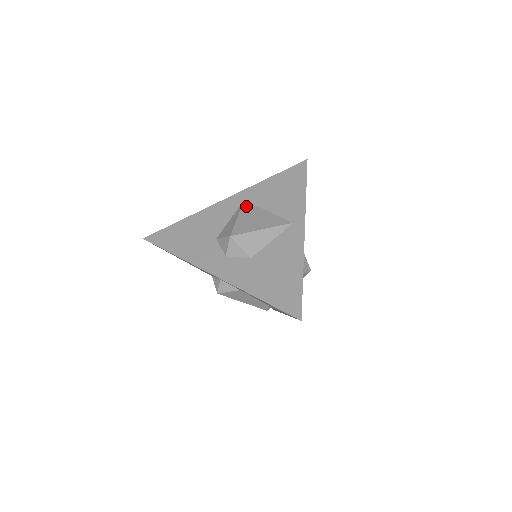
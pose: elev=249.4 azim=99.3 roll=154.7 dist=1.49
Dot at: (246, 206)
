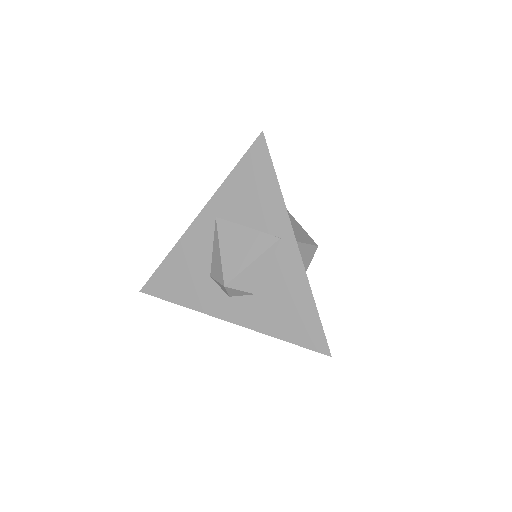
Dot at: (221, 227)
